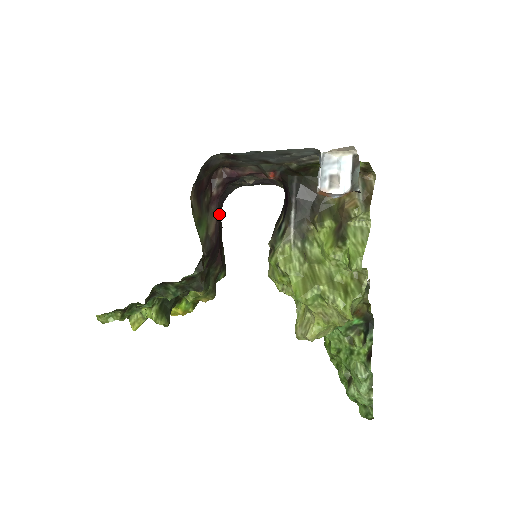
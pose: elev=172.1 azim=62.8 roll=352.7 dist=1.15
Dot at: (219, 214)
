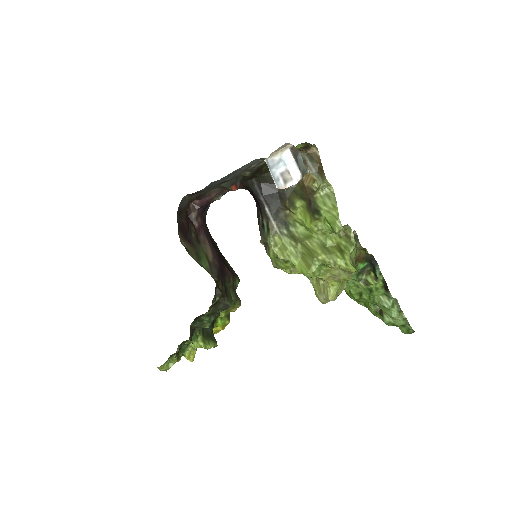
Dot at: (209, 238)
